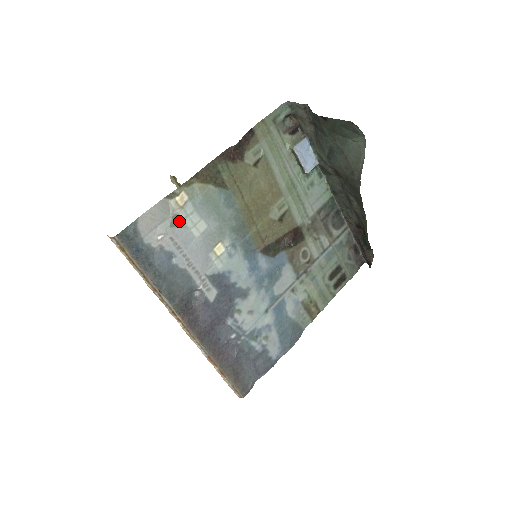
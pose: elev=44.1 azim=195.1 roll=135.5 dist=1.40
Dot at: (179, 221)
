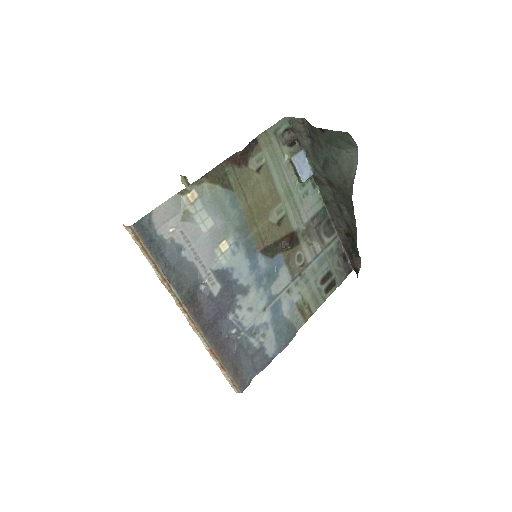
Dot at: (189, 216)
